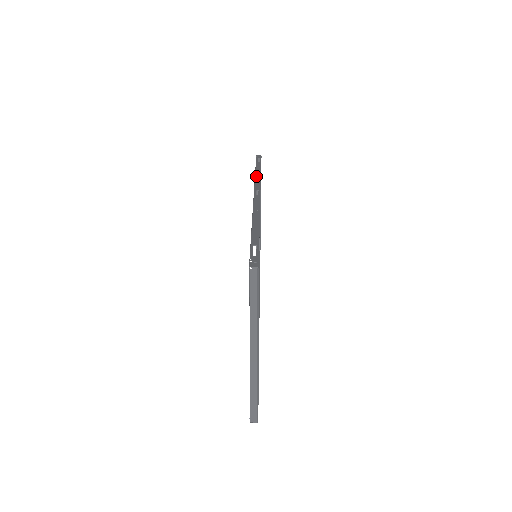
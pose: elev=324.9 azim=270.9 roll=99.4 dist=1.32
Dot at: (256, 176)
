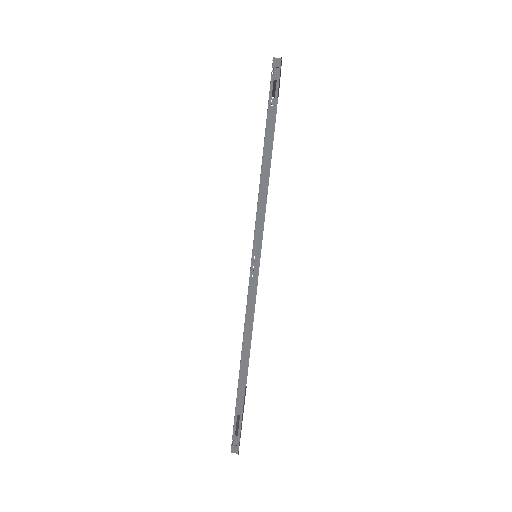
Dot at: (260, 195)
